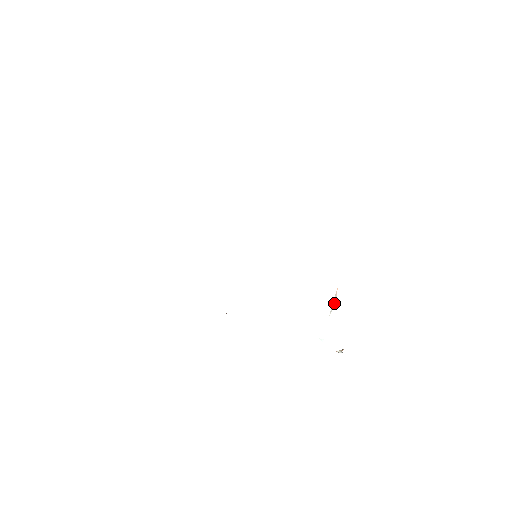
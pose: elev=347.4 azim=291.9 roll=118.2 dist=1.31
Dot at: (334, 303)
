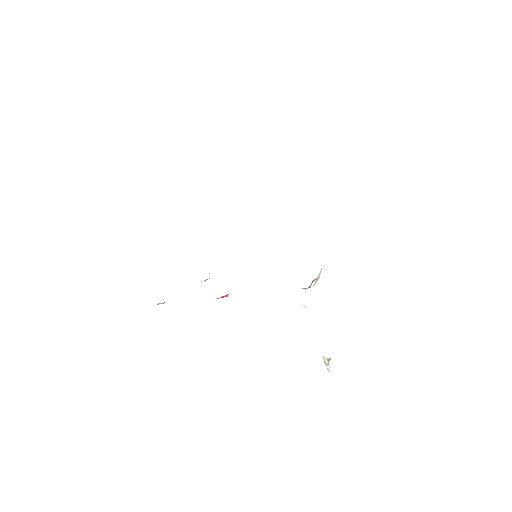
Dot at: (317, 279)
